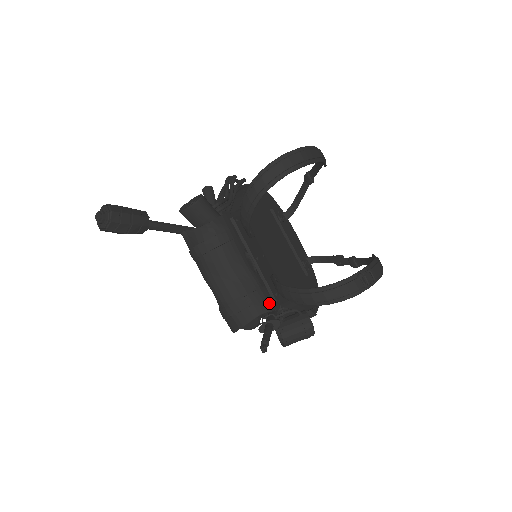
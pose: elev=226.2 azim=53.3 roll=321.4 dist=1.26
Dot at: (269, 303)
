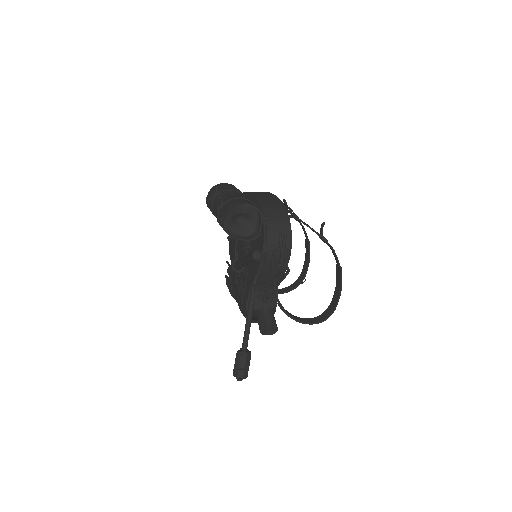
Dot at: occluded
